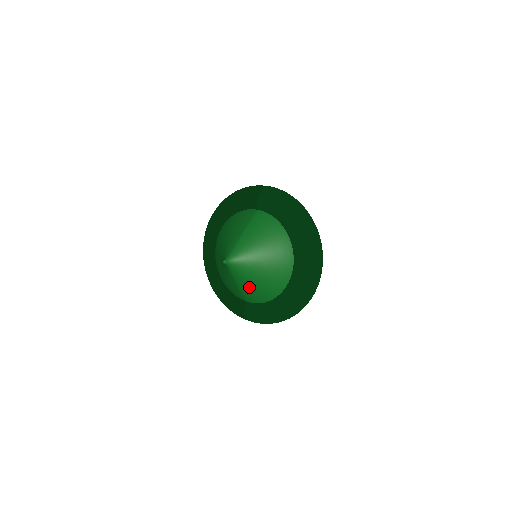
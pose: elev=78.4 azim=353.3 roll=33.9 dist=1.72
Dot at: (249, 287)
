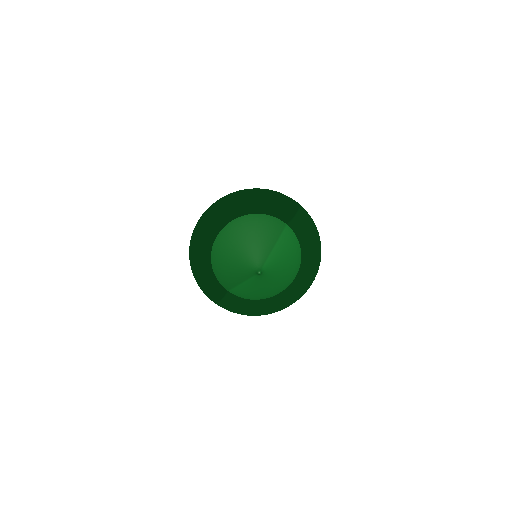
Dot at: (251, 289)
